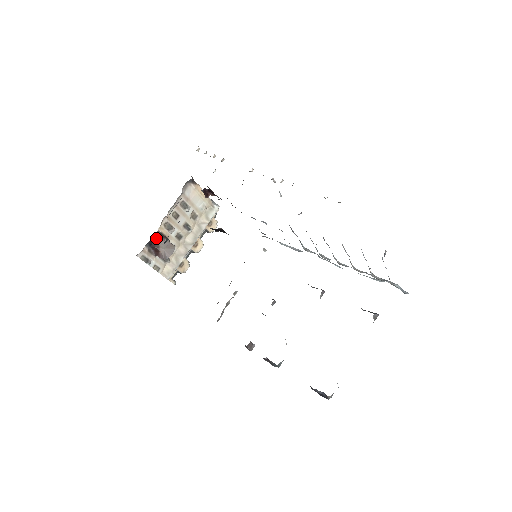
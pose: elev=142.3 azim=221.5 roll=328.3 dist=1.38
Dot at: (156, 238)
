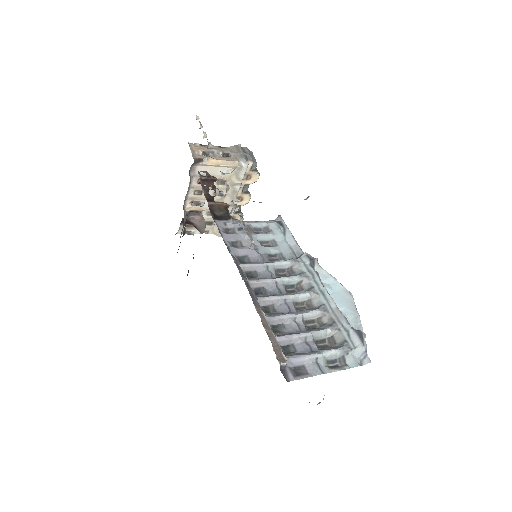
Dot at: (186, 218)
